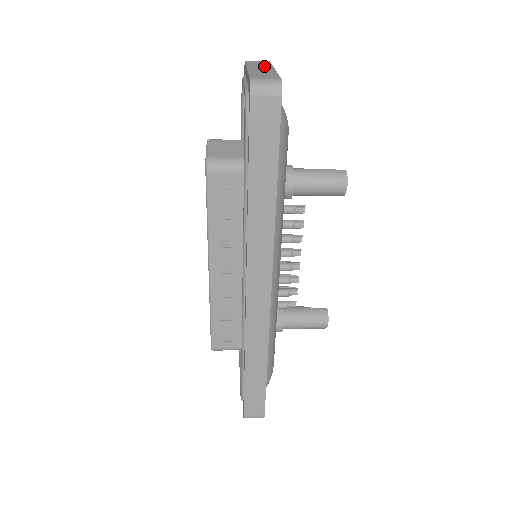
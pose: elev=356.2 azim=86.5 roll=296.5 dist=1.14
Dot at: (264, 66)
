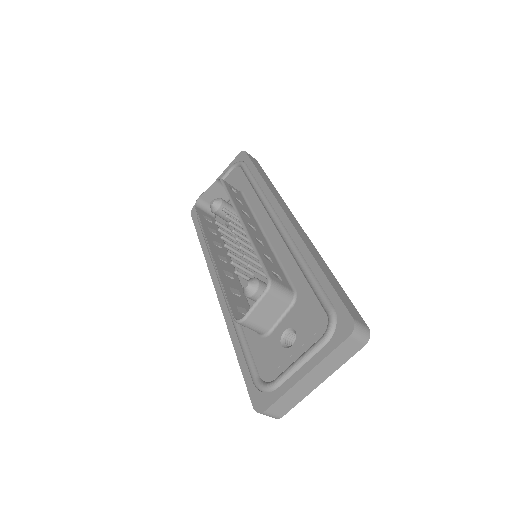
Dot at: occluded
